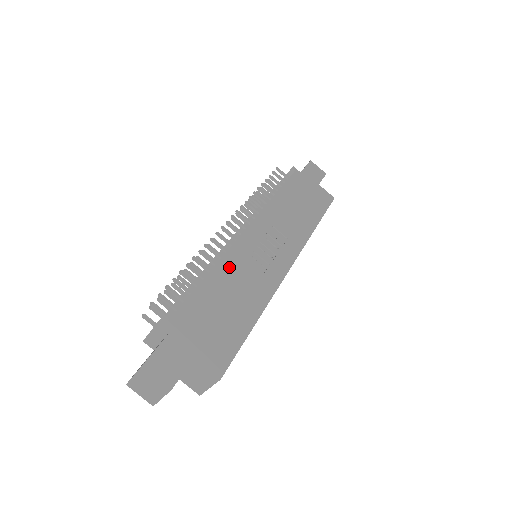
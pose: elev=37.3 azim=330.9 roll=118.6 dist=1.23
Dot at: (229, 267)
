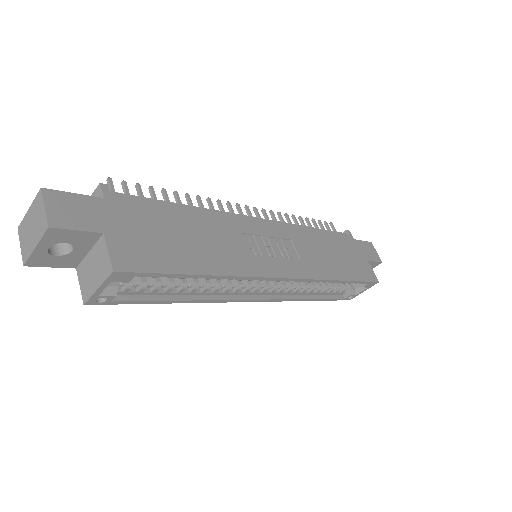
Dot at: (216, 221)
